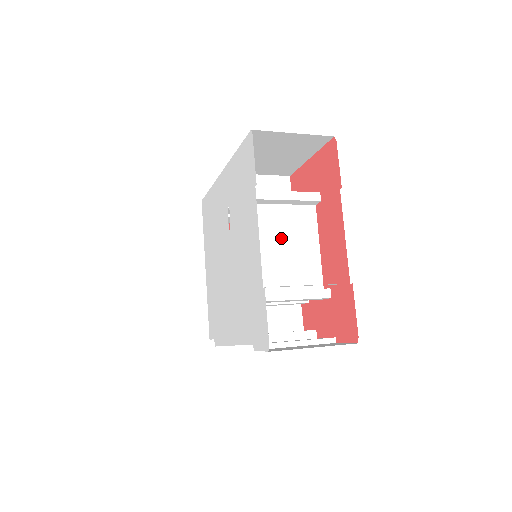
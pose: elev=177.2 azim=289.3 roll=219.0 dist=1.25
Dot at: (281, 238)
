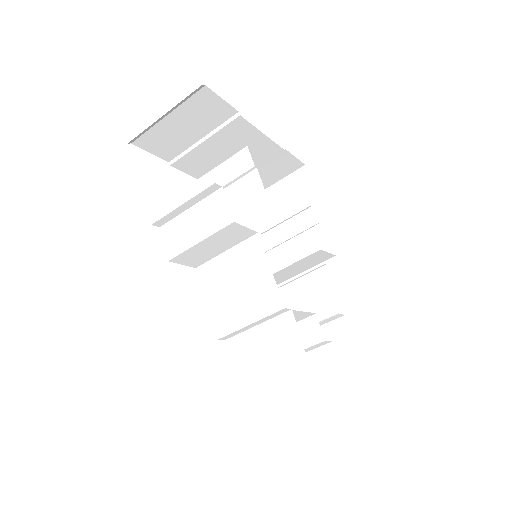
Dot at: occluded
